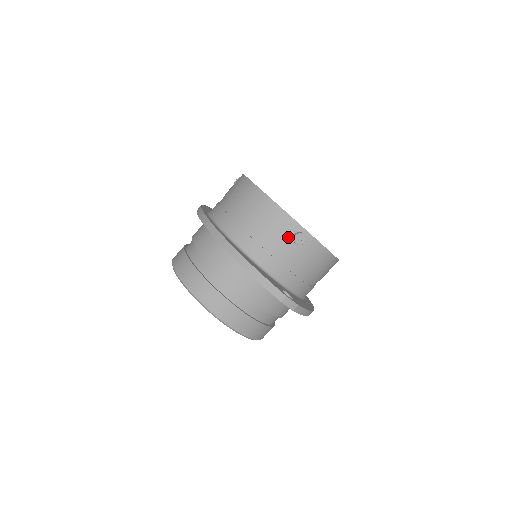
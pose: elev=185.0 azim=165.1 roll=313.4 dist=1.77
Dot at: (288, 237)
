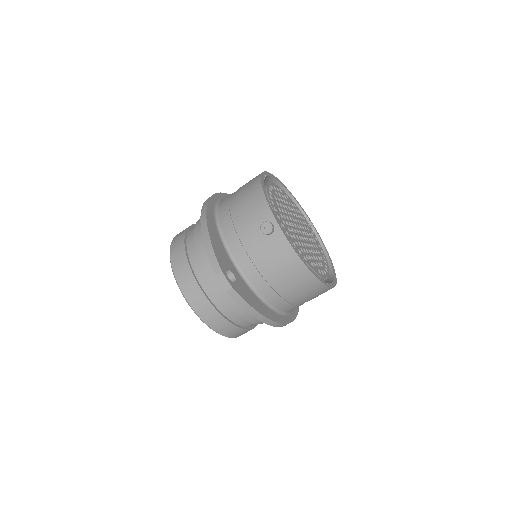
Dot at: (259, 224)
